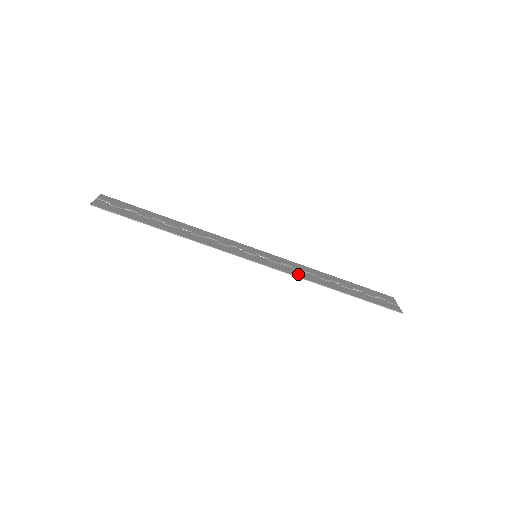
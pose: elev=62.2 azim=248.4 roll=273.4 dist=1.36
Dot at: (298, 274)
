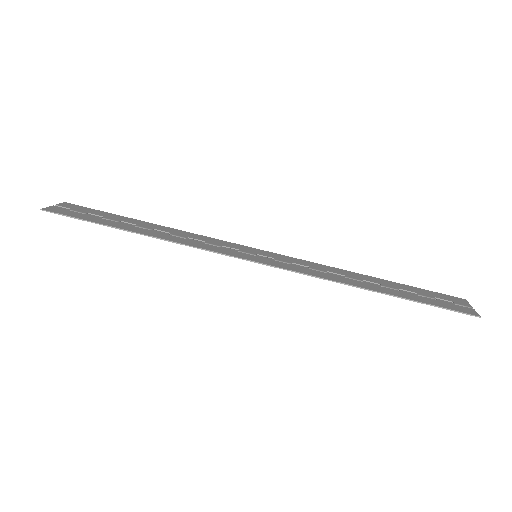
Dot at: (314, 273)
